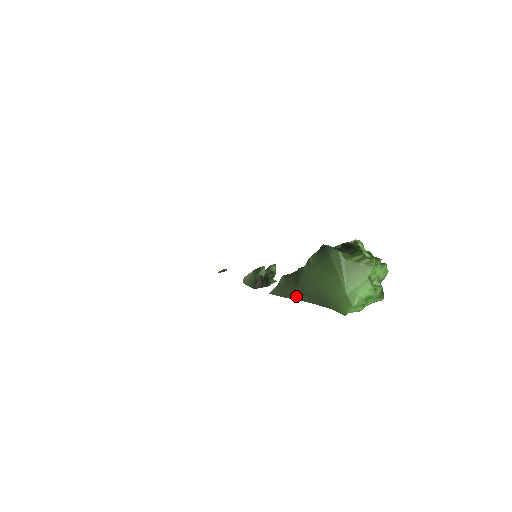
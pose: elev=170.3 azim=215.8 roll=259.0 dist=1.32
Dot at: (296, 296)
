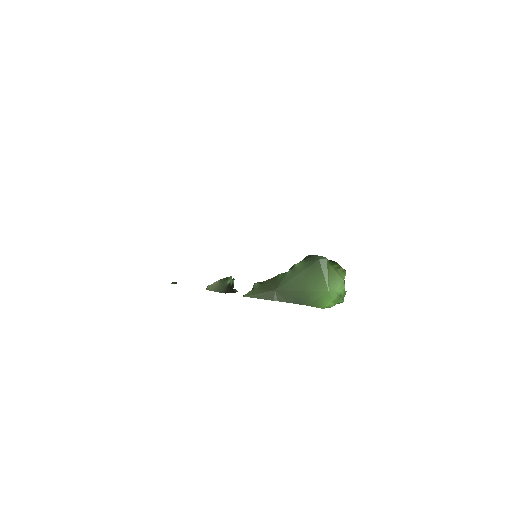
Dot at: (273, 297)
